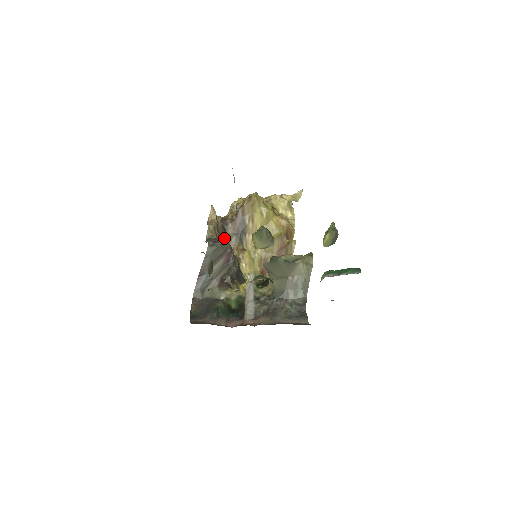
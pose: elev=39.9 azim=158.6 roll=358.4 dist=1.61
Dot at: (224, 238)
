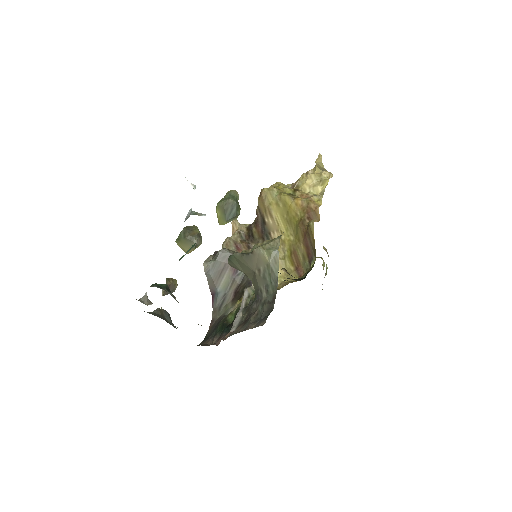
Dot at: (251, 246)
